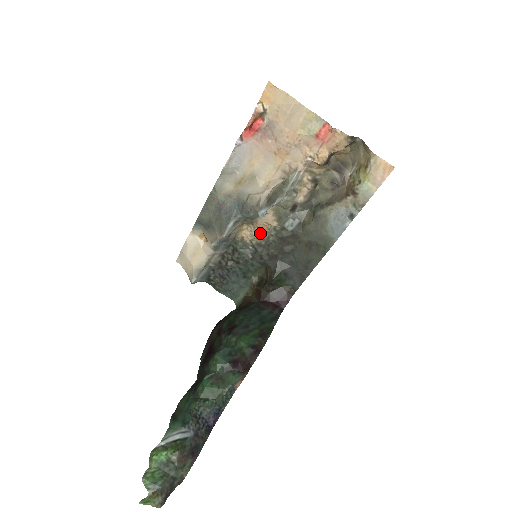
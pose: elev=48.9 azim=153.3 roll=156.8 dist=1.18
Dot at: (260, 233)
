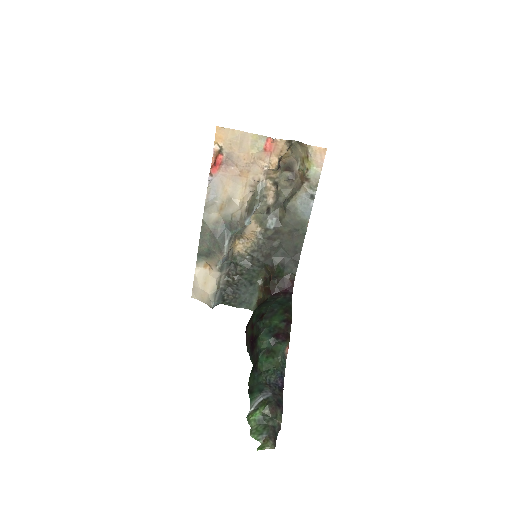
Dot at: (250, 242)
